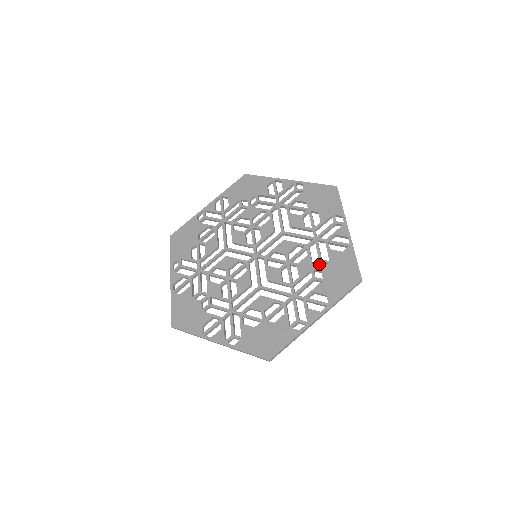
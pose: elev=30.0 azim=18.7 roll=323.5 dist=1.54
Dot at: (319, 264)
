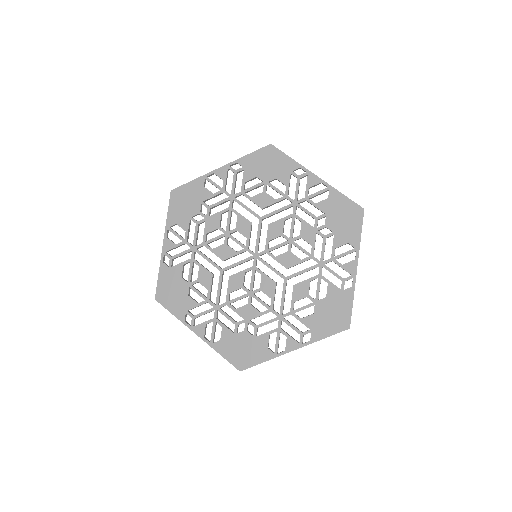
Dot at: (317, 222)
